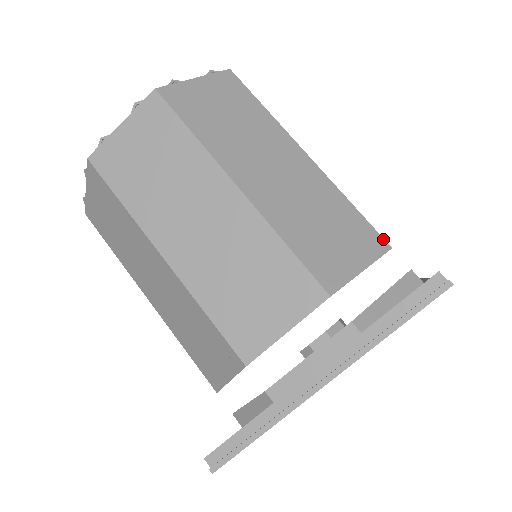
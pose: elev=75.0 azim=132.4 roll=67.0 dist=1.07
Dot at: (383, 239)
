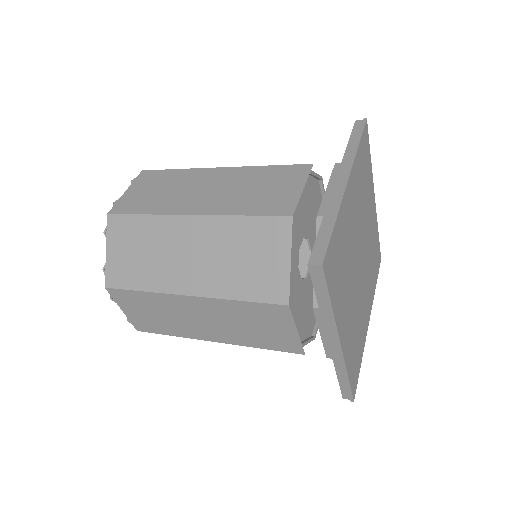
Dot at: occluded
